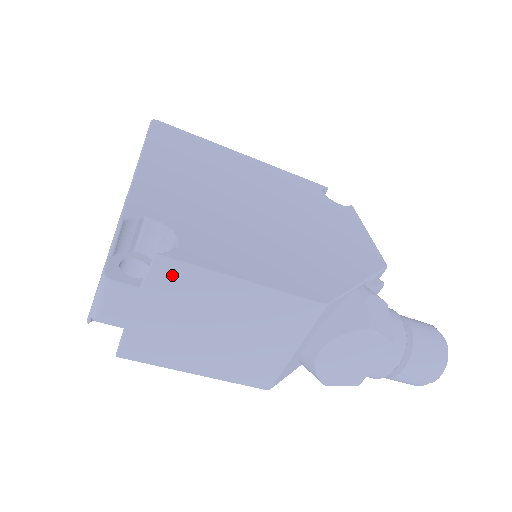
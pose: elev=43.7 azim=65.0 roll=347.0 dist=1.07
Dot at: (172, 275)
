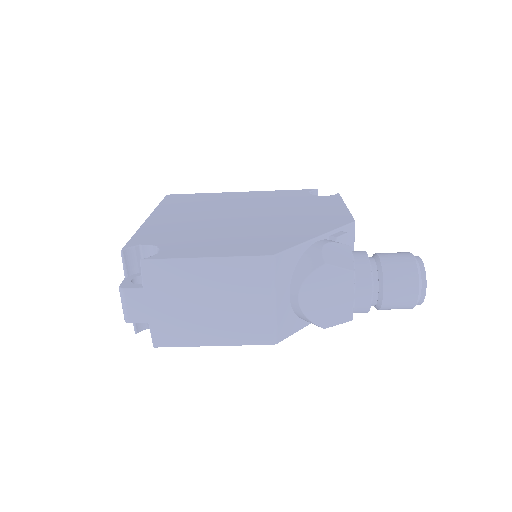
Dot at: (157, 271)
